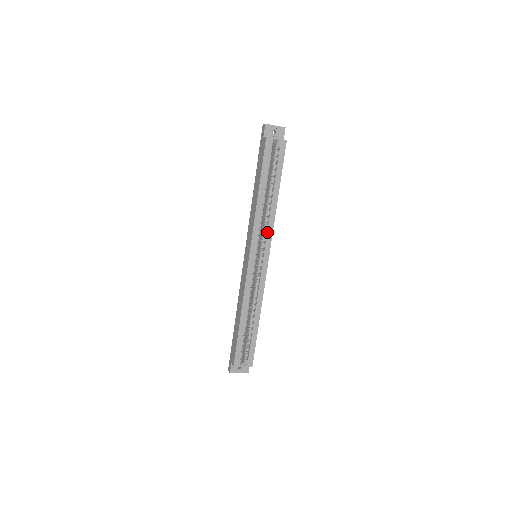
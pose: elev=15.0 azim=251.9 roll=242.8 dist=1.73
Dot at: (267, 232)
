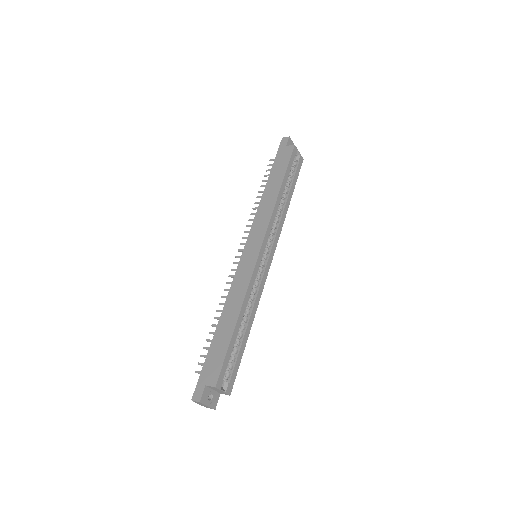
Dot at: (277, 232)
